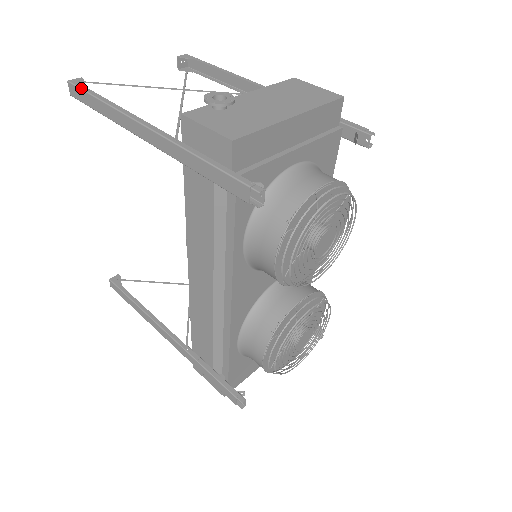
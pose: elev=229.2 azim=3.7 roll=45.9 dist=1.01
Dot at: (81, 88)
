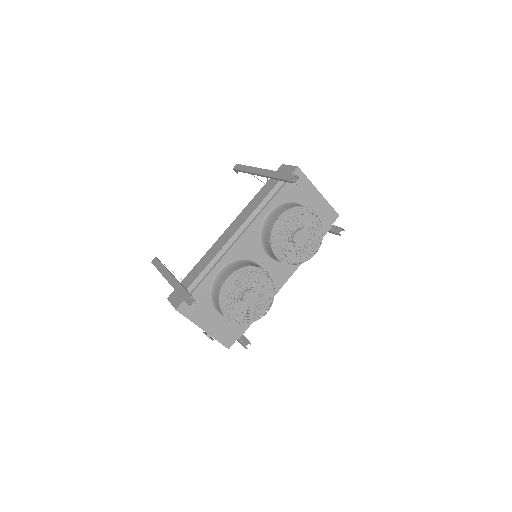
Dot at: (242, 165)
